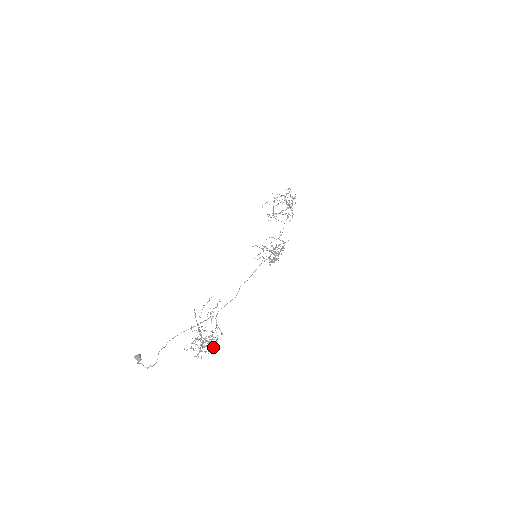
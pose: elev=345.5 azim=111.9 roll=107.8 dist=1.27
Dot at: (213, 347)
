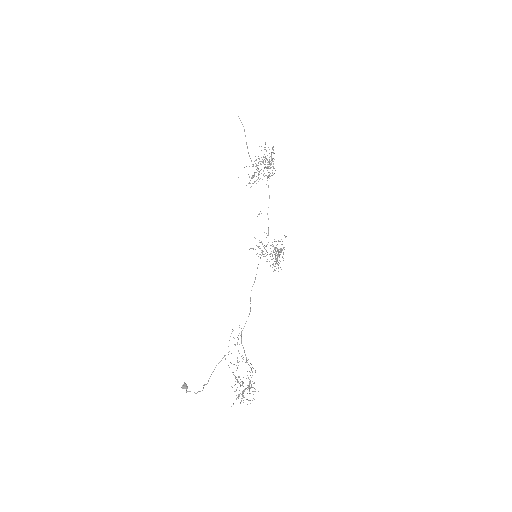
Dot at: occluded
